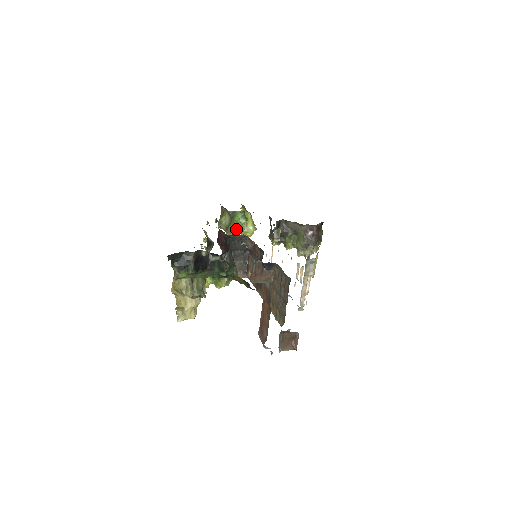
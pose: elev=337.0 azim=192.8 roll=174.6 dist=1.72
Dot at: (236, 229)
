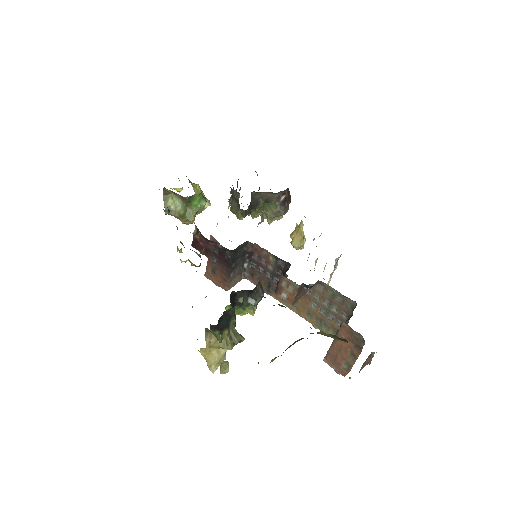
Dot at: (194, 214)
